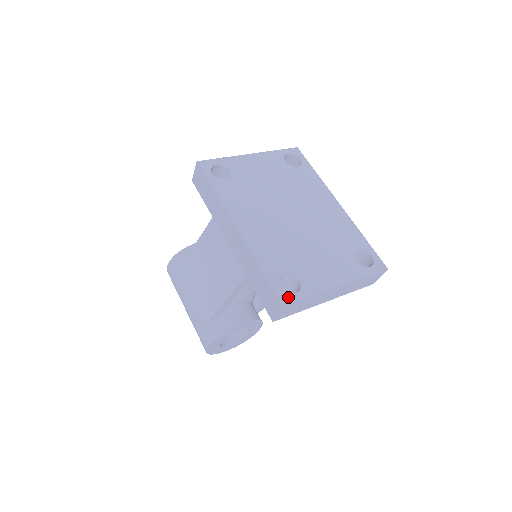
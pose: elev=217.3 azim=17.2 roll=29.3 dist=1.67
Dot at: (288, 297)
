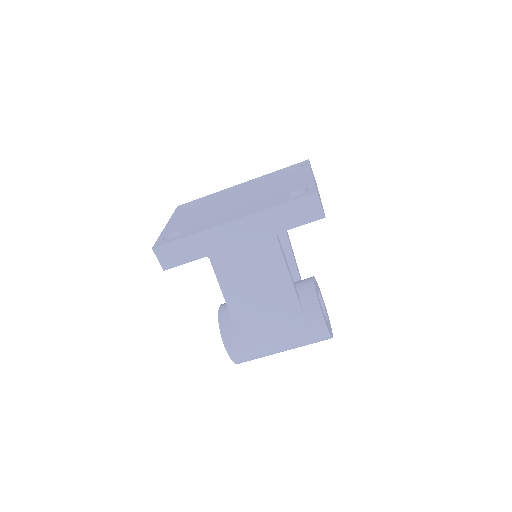
Dot at: (310, 191)
